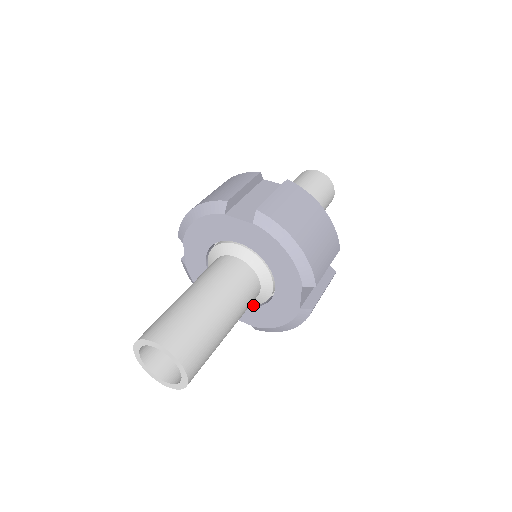
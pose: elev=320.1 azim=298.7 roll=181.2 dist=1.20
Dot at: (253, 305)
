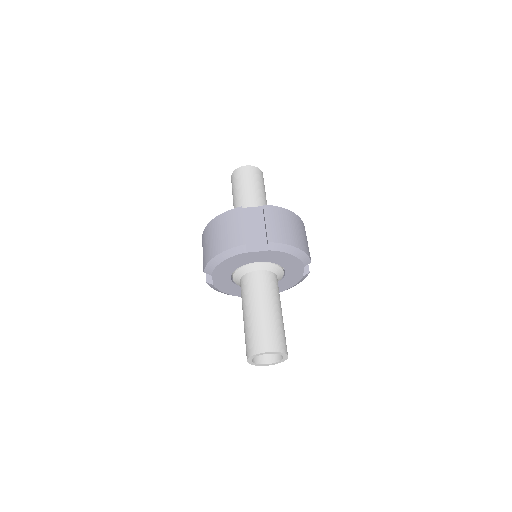
Dot at: occluded
